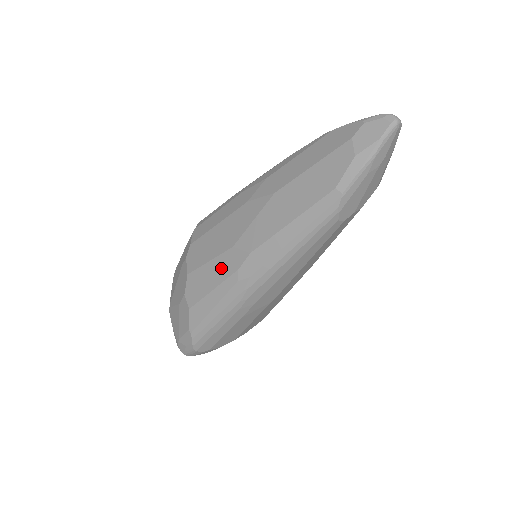
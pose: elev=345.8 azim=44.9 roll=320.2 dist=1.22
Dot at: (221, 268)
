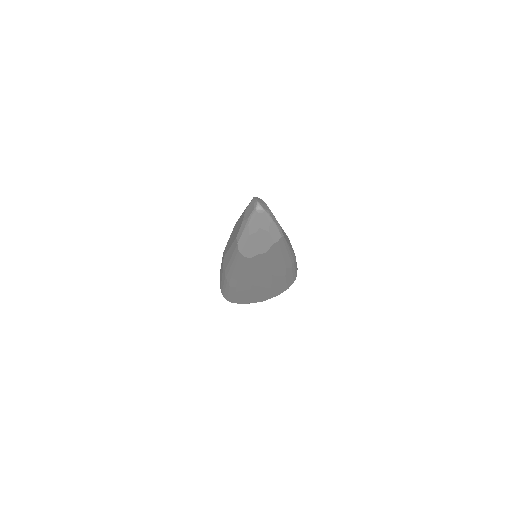
Dot at: occluded
